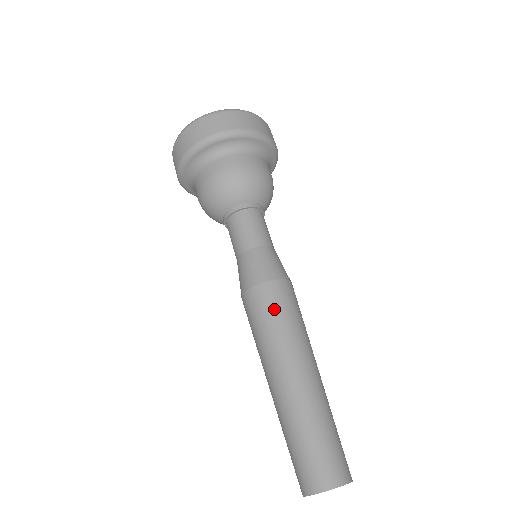
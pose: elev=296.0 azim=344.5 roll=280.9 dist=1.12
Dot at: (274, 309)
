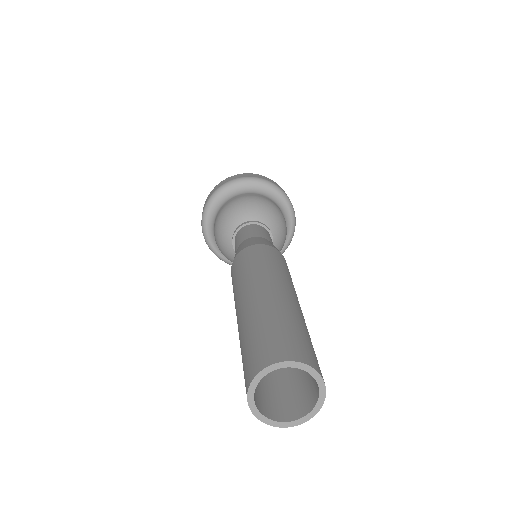
Dot at: (282, 261)
